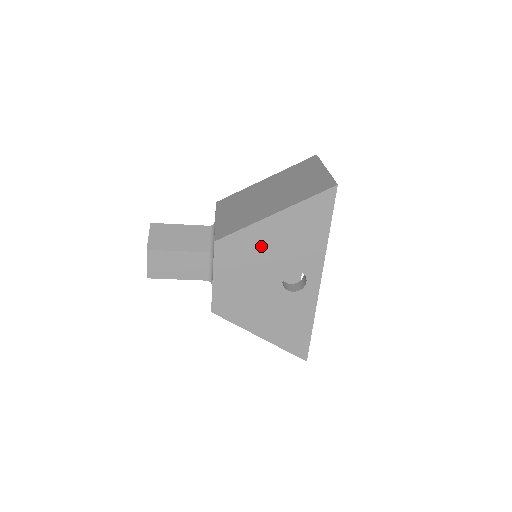
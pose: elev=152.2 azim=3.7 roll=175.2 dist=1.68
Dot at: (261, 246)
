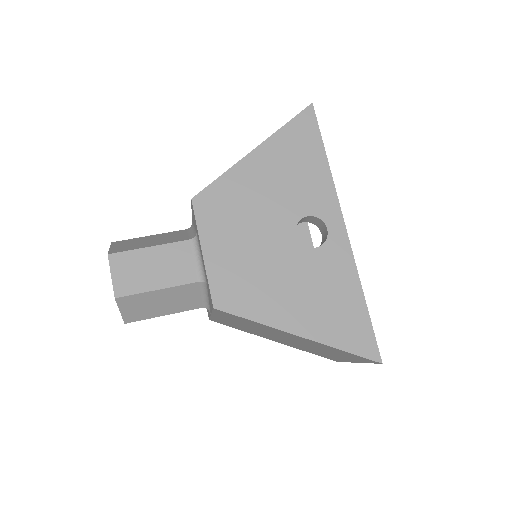
Dot at: (252, 192)
